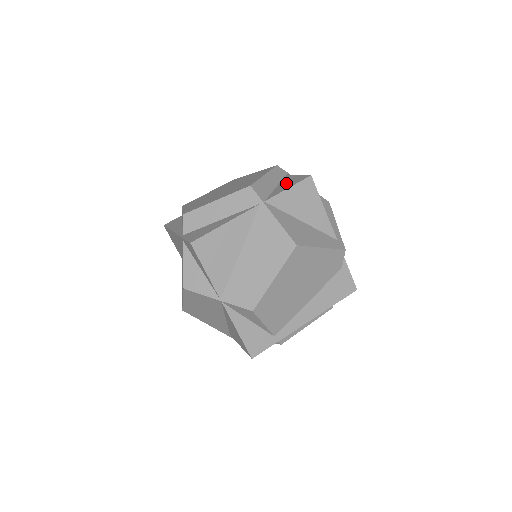
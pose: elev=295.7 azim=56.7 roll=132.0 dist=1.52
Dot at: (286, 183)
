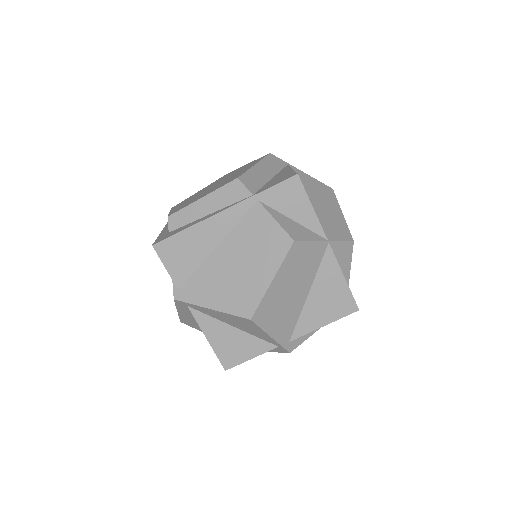
Dot at: occluded
